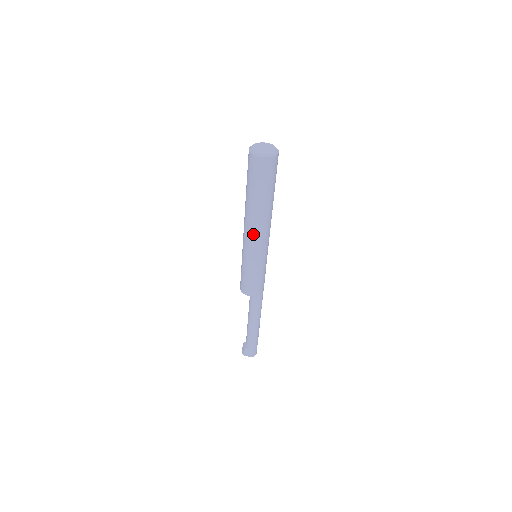
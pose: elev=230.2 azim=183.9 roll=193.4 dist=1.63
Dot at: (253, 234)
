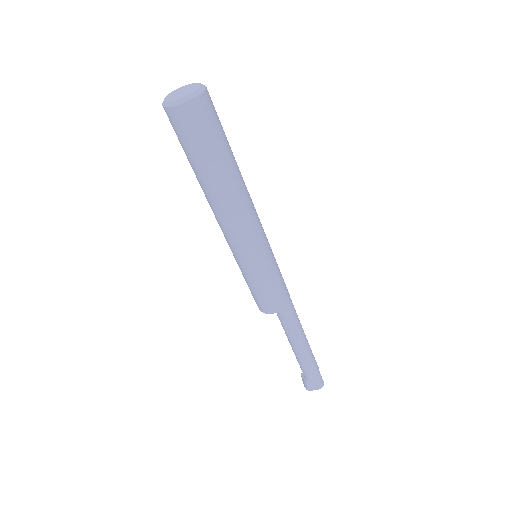
Dot at: (230, 226)
